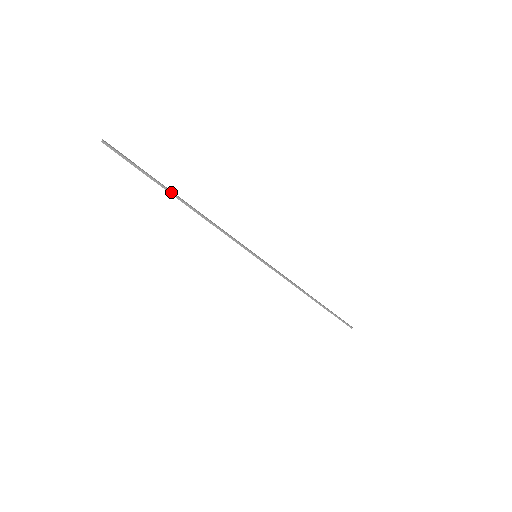
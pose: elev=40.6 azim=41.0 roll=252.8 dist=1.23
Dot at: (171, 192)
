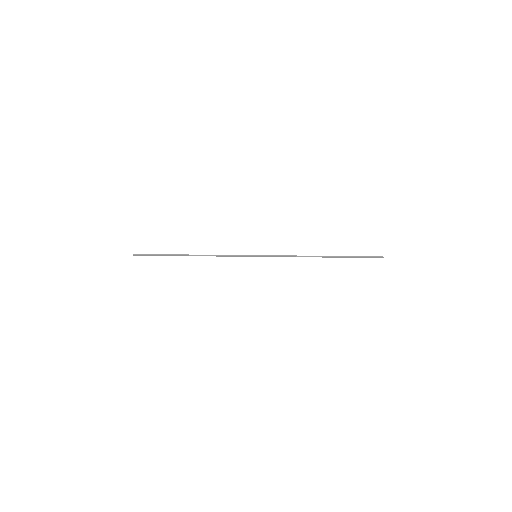
Dot at: (180, 255)
